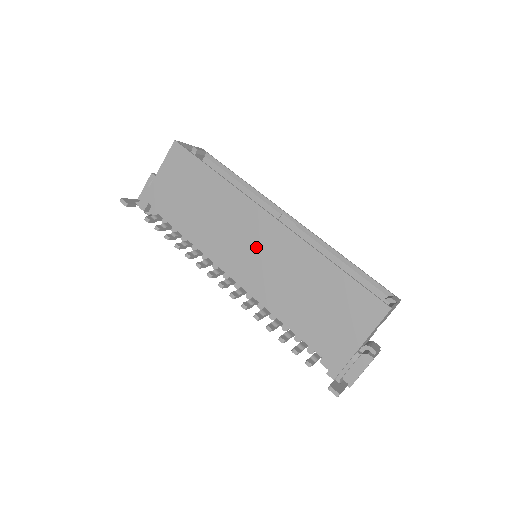
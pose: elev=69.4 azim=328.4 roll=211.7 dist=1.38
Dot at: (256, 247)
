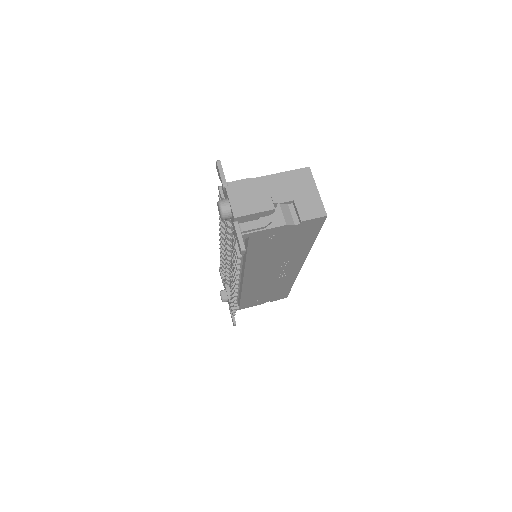
Dot at: occluded
